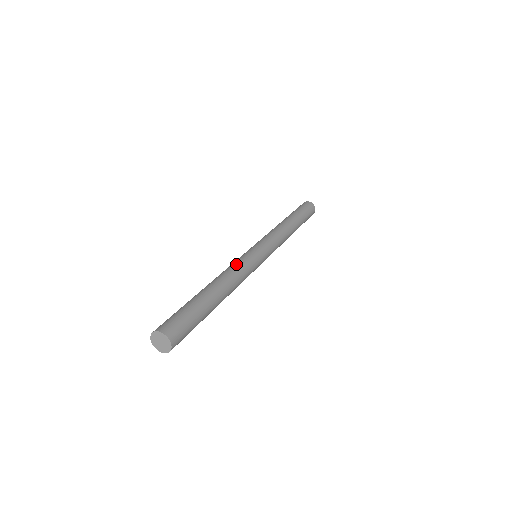
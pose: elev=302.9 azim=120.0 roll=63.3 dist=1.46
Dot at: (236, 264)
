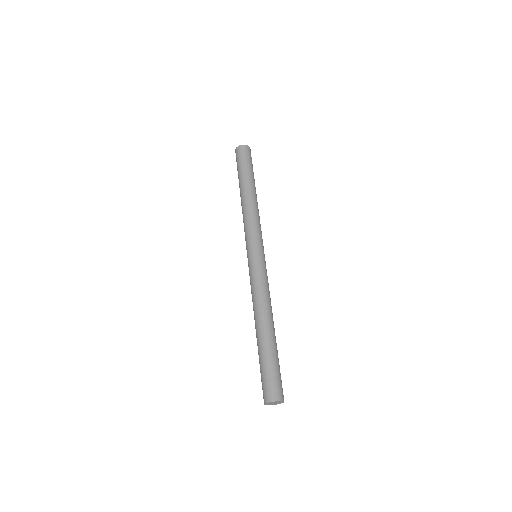
Dot at: (257, 287)
